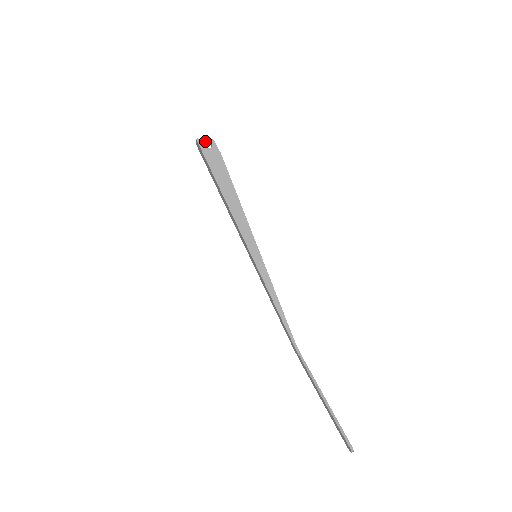
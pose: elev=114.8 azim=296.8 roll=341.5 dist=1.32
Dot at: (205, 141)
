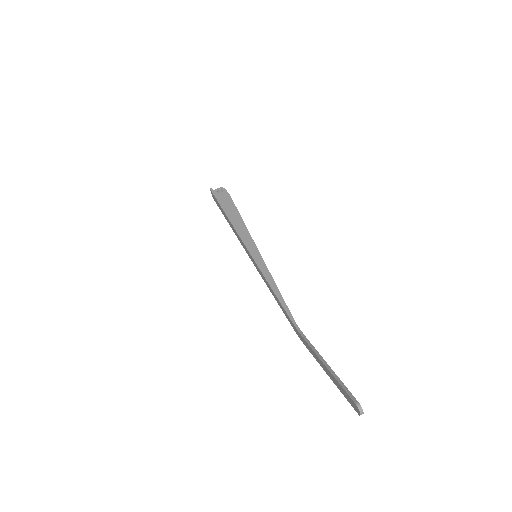
Dot at: (217, 189)
